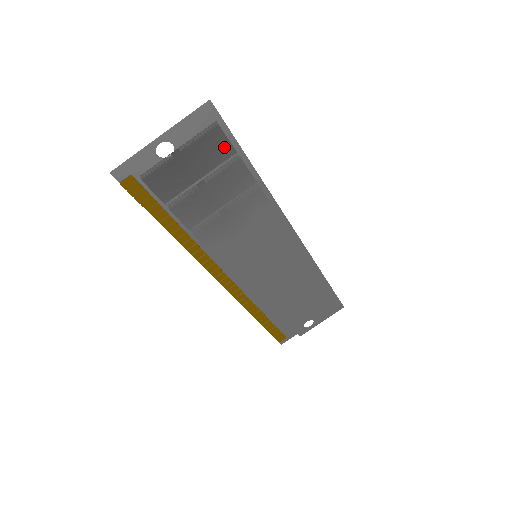
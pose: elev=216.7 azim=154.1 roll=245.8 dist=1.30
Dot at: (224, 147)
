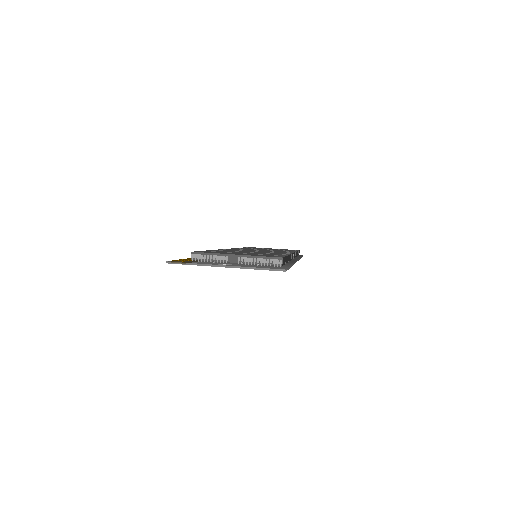
Dot at: occluded
